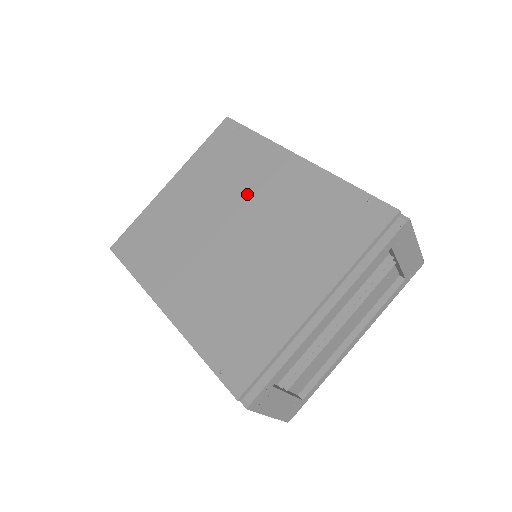
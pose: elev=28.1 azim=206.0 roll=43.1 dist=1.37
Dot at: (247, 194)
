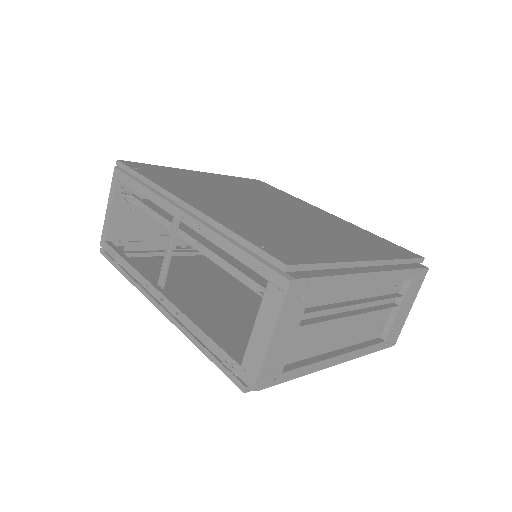
Dot at: (283, 204)
